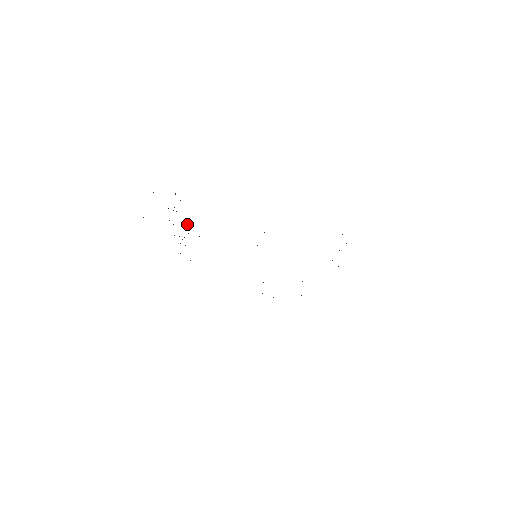
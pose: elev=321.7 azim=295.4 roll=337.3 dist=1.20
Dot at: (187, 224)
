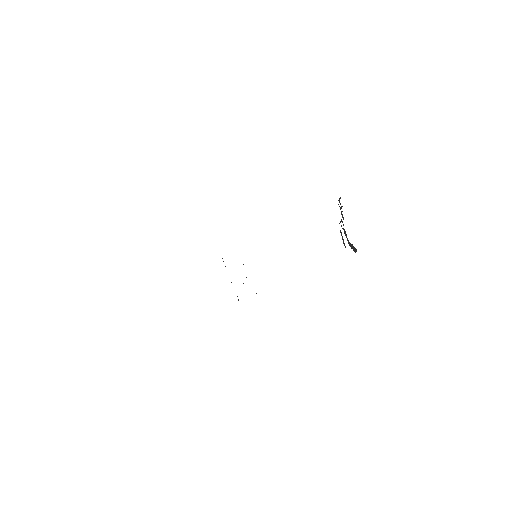
Dot at: occluded
